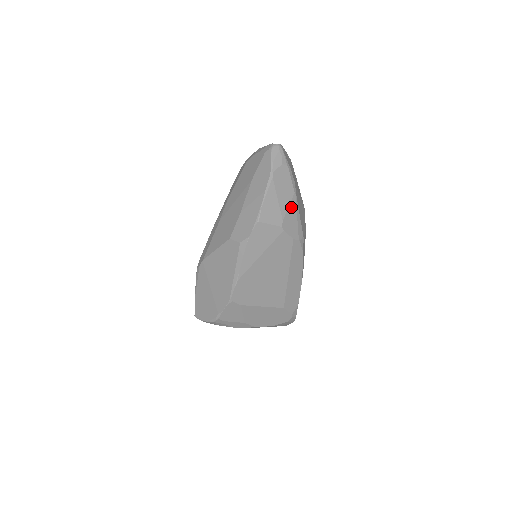
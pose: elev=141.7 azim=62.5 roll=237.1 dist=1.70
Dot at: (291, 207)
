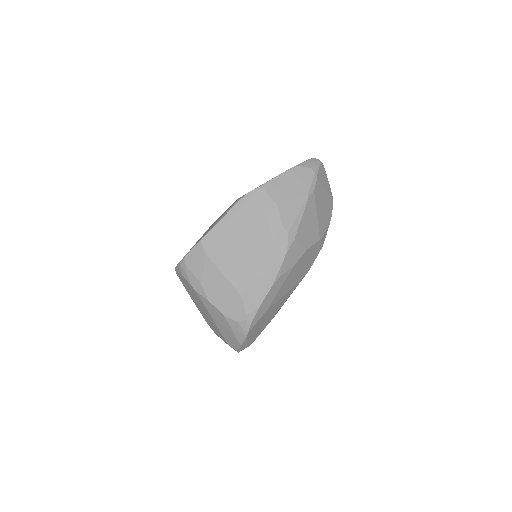
Dot at: (297, 201)
